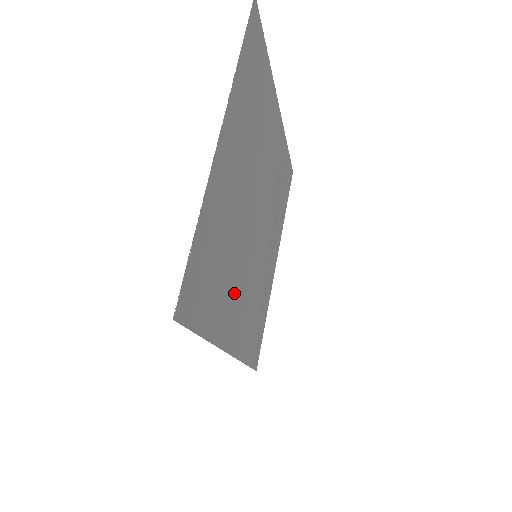
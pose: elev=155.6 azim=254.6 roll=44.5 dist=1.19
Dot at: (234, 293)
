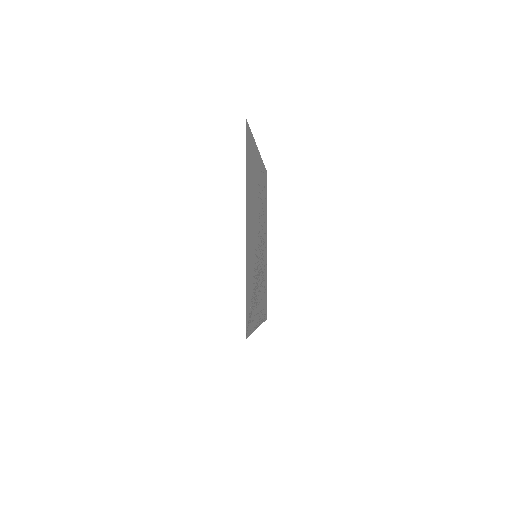
Dot at: (251, 218)
